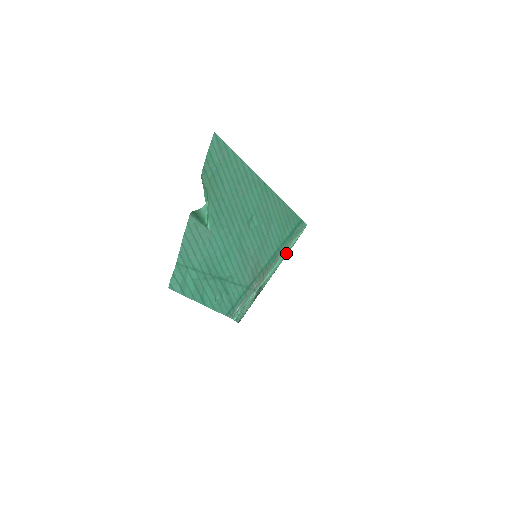
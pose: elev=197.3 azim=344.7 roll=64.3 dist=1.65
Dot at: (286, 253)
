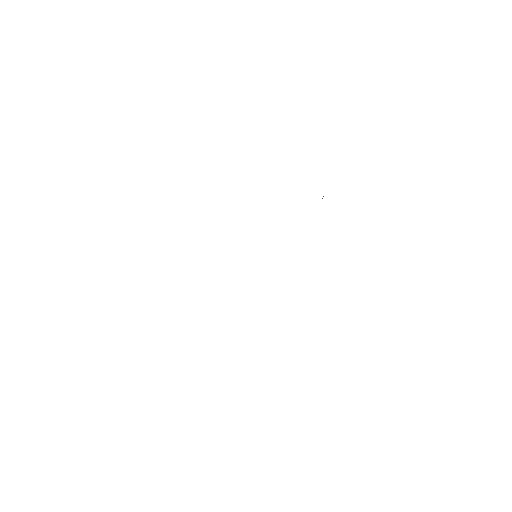
Dot at: occluded
